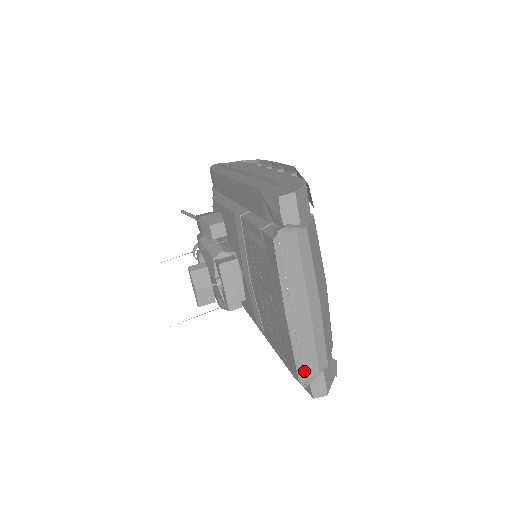
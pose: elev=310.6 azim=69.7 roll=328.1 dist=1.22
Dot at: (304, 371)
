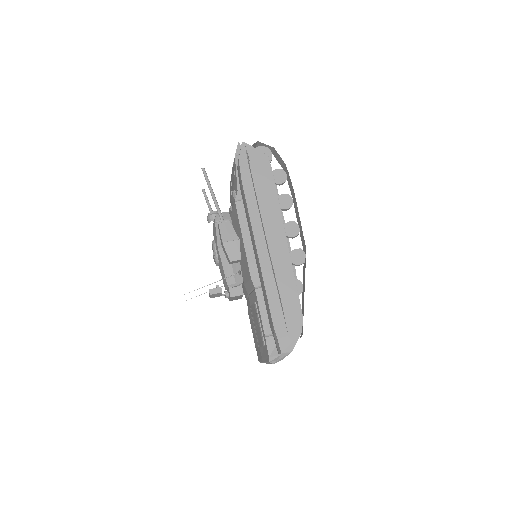
Dot at: occluded
